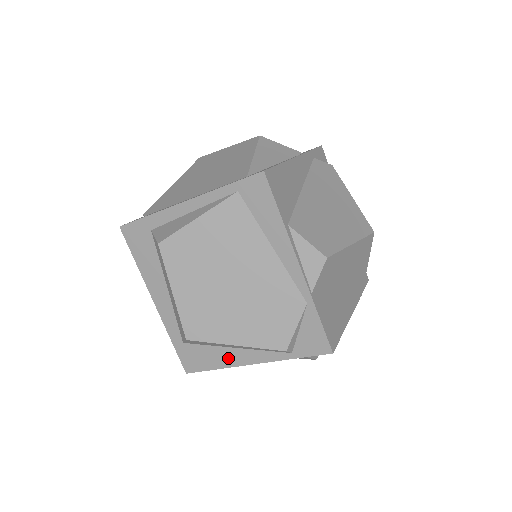
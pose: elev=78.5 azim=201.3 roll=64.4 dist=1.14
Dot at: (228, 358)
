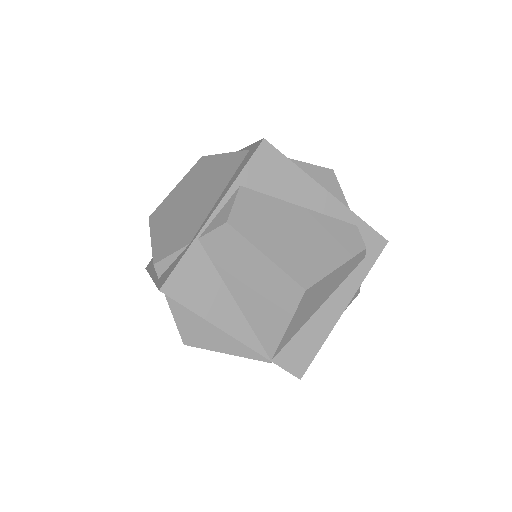
Dot at: occluded
